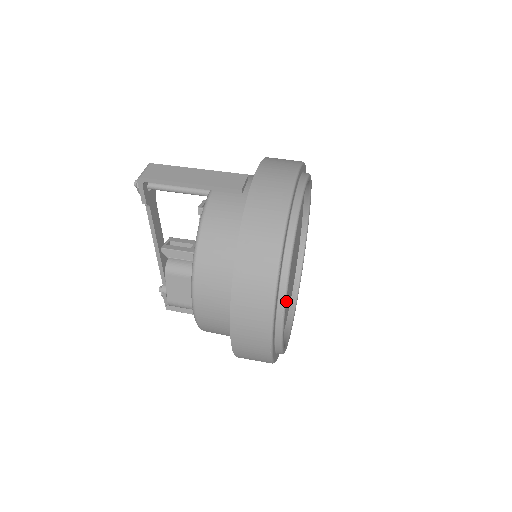
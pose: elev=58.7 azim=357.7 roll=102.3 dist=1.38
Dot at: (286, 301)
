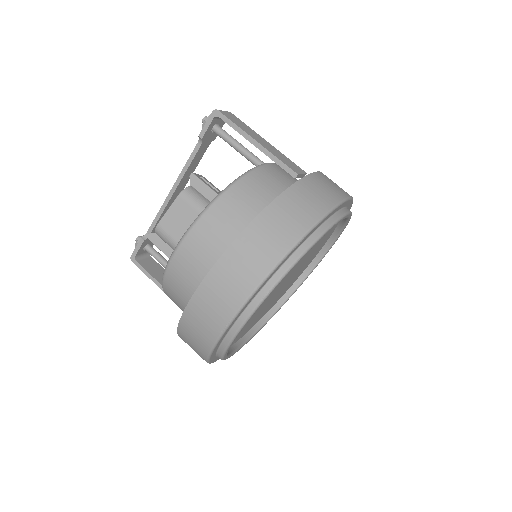
Dot at: (277, 285)
